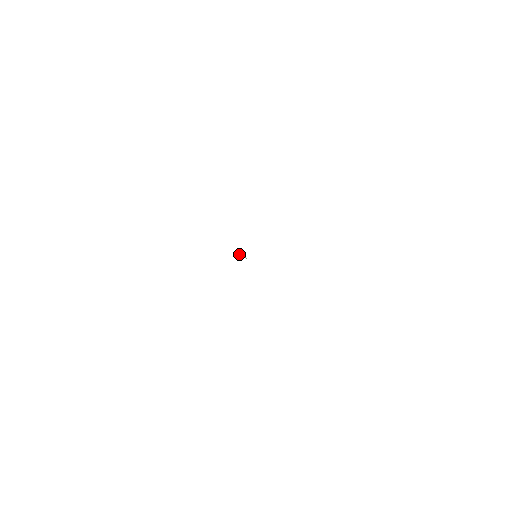
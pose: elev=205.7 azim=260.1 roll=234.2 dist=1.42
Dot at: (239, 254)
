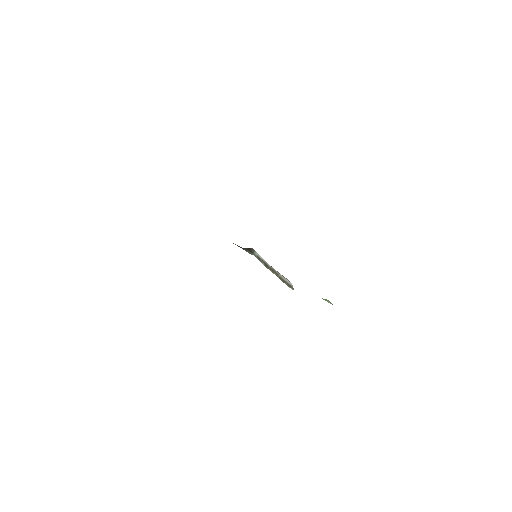
Dot at: (245, 250)
